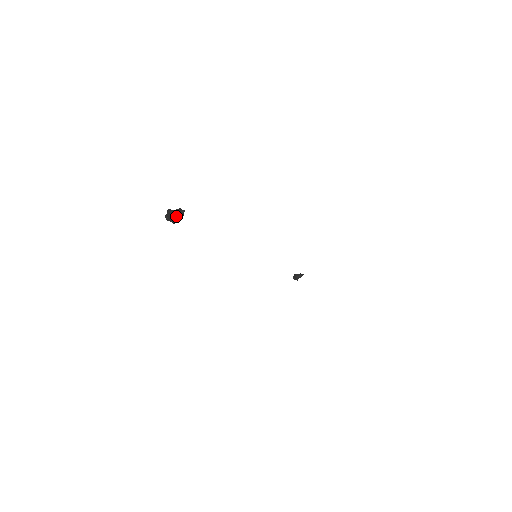
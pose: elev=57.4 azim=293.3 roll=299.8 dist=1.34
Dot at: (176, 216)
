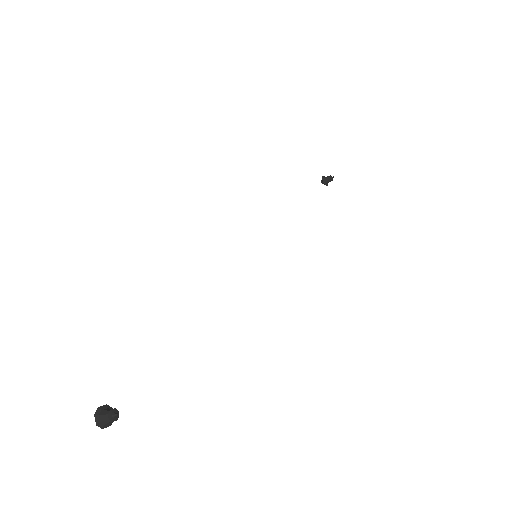
Dot at: (109, 422)
